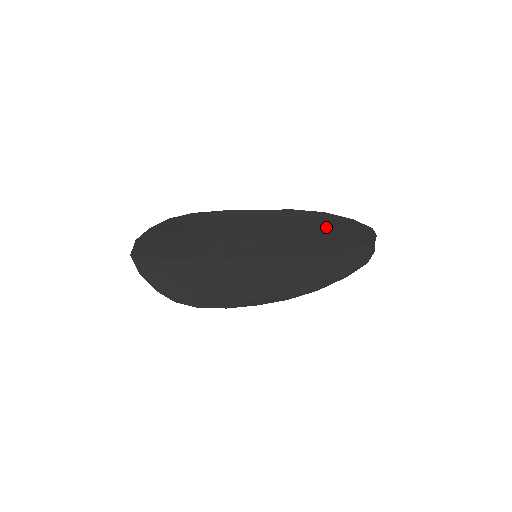
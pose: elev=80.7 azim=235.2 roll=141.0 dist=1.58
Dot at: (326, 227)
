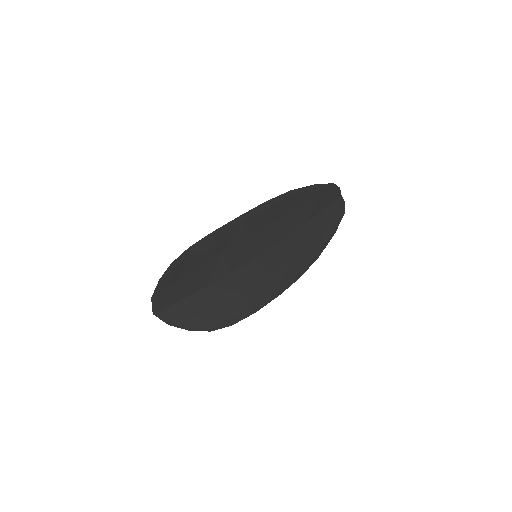
Dot at: (298, 202)
